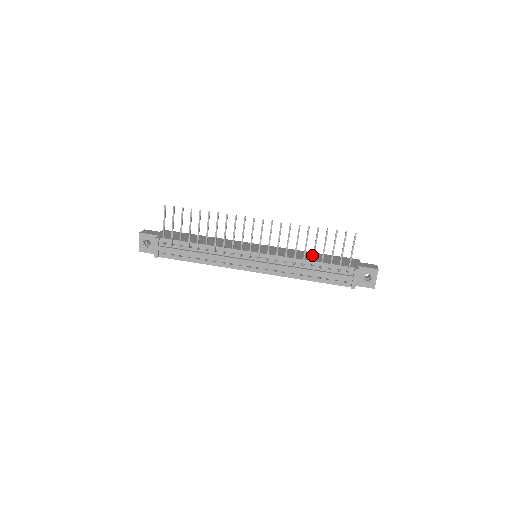
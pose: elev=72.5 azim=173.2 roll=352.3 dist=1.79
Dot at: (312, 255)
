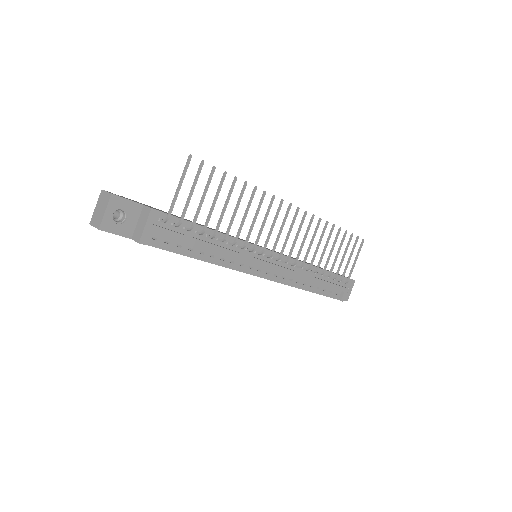
Dot at: occluded
